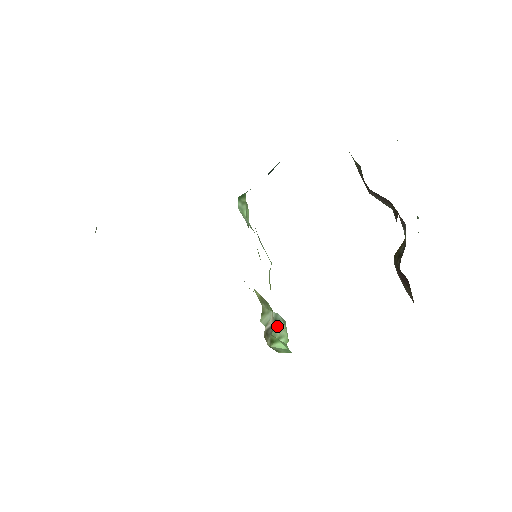
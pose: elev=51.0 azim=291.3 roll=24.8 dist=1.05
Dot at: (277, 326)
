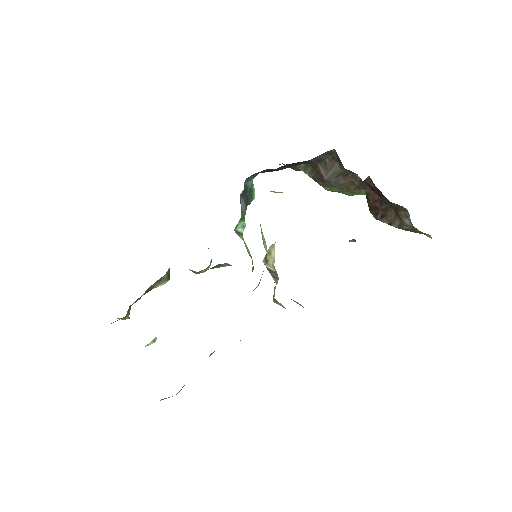
Dot at: occluded
